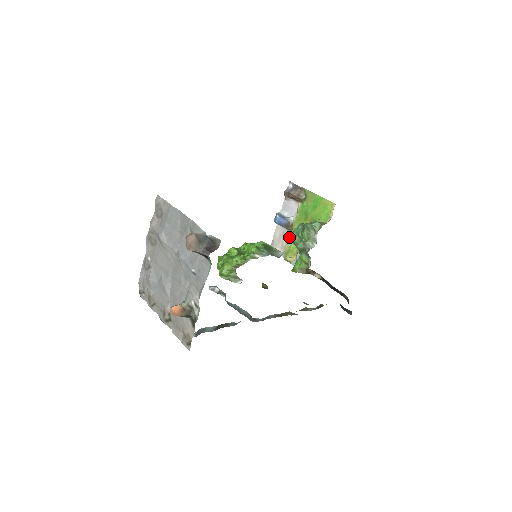
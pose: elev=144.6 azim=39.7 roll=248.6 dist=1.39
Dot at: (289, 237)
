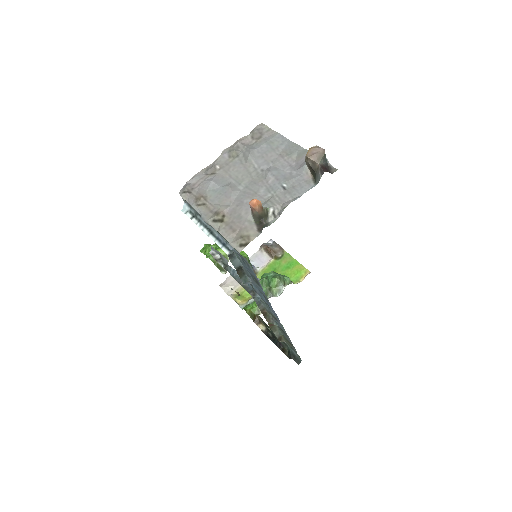
Dot at: occluded
